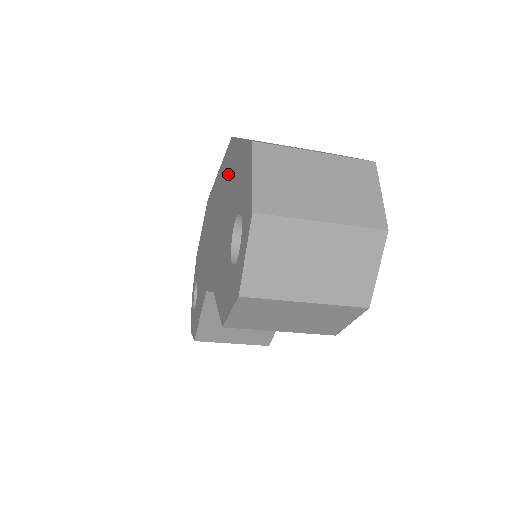
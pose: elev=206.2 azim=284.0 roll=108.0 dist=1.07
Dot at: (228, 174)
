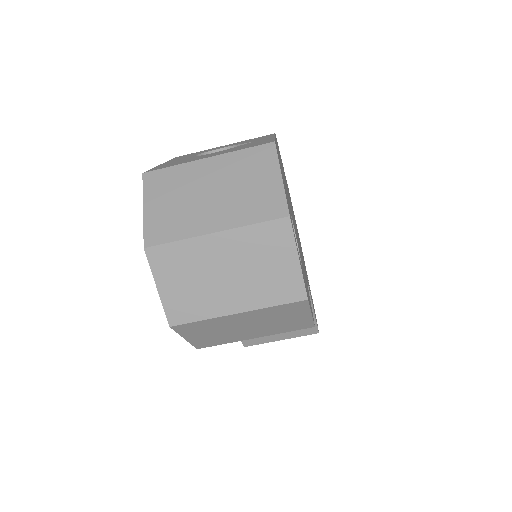
Dot at: occluded
